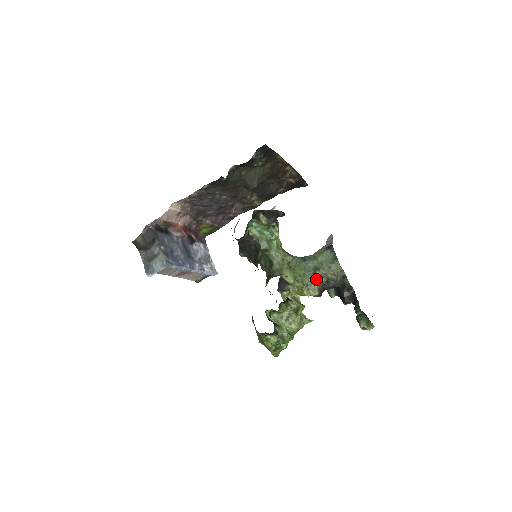
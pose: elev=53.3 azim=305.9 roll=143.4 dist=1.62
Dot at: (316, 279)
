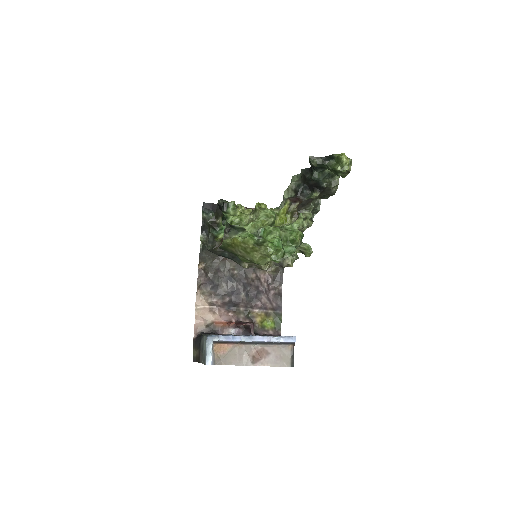
Dot at: occluded
